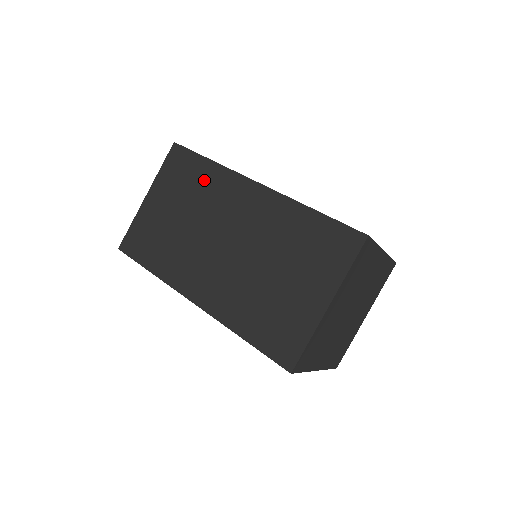
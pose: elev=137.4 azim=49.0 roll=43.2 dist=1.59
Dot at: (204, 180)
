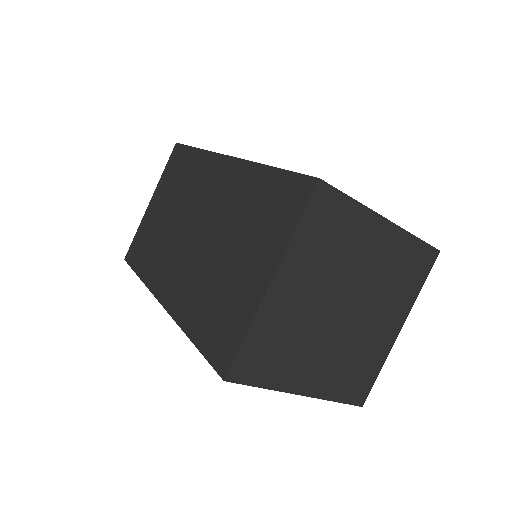
Dot at: (189, 170)
